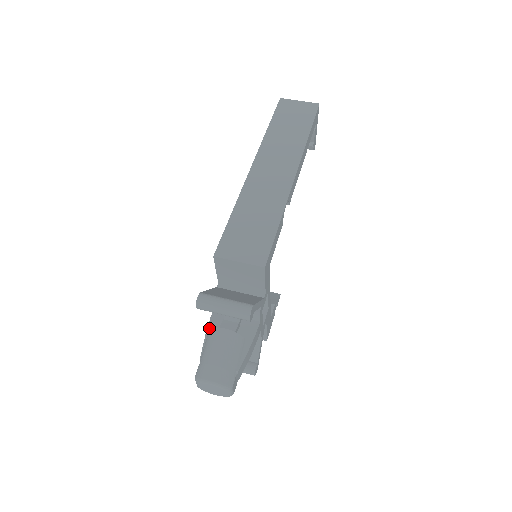
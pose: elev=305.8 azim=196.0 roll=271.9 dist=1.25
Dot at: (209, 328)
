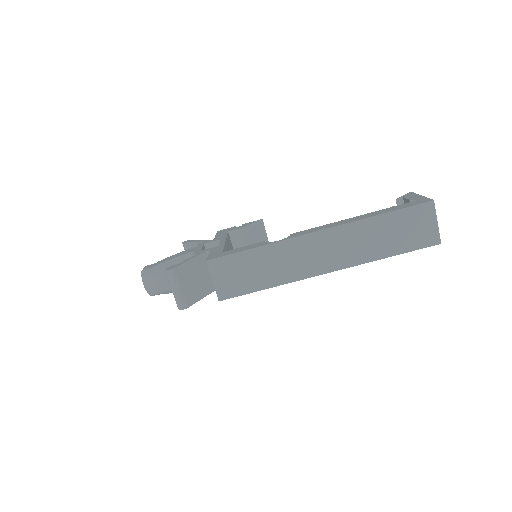
Dot at: (180, 257)
